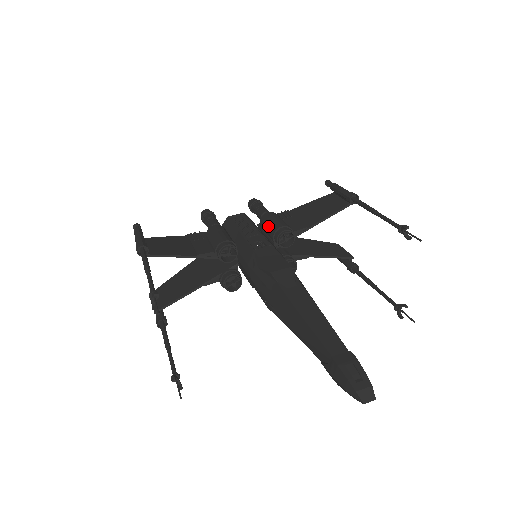
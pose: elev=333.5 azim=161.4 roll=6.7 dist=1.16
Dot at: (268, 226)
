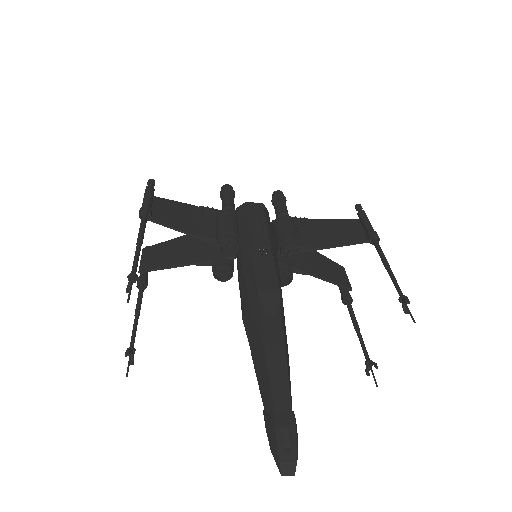
Dot at: (280, 231)
